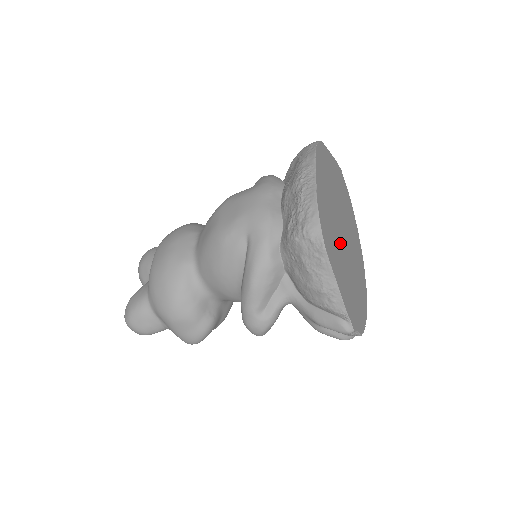
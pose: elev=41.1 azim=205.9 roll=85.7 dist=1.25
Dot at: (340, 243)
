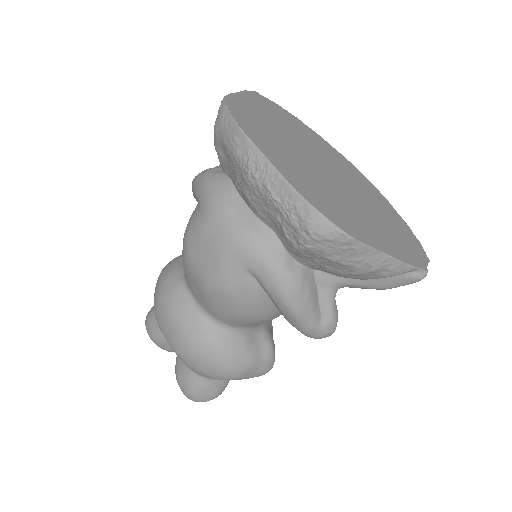
Dot at: (339, 193)
